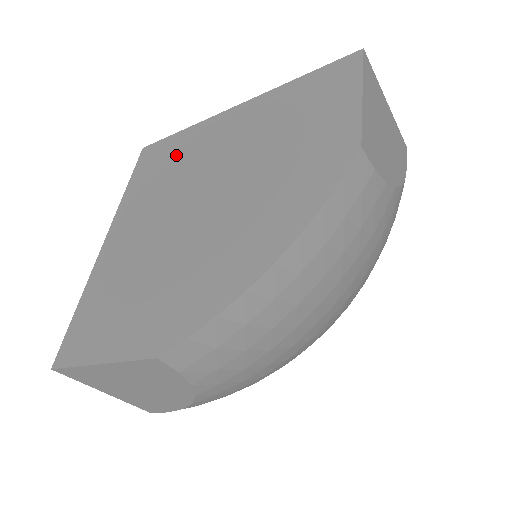
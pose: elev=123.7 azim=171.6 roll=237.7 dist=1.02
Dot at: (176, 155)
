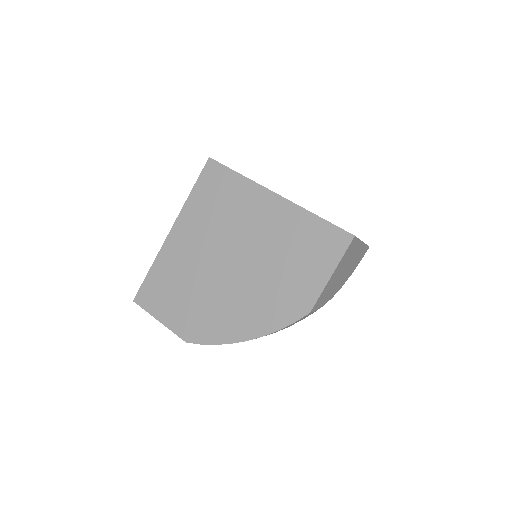
Dot at: (228, 198)
